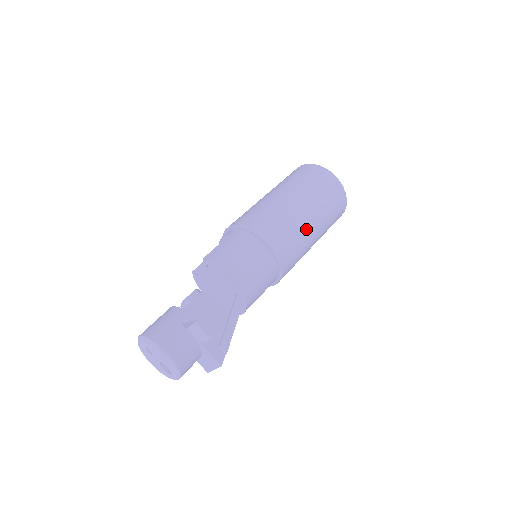
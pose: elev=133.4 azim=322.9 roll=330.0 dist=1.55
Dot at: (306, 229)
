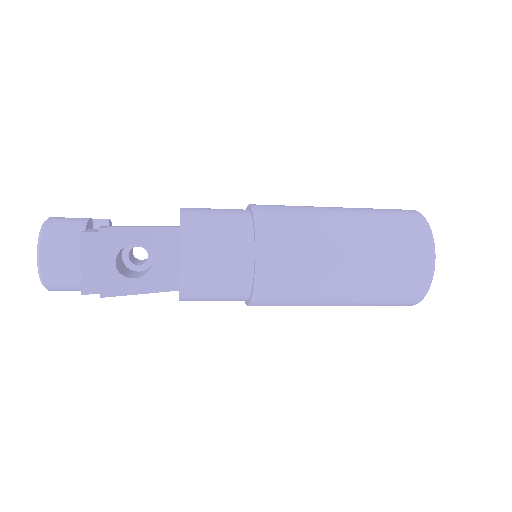
Dot at: (323, 214)
